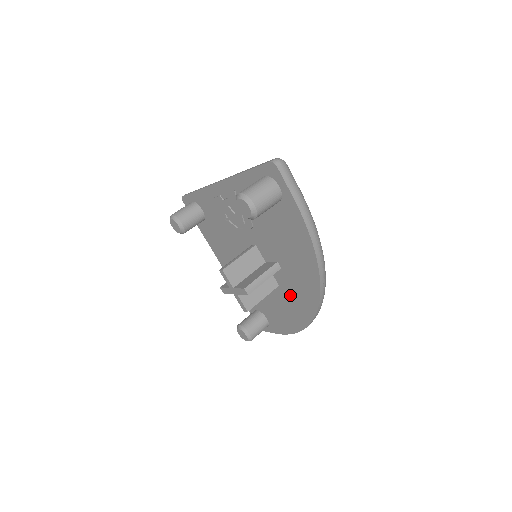
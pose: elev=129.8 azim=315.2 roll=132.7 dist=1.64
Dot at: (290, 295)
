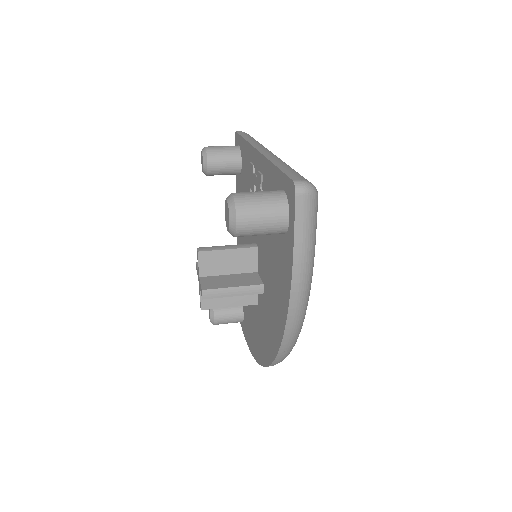
Dot at: (260, 323)
